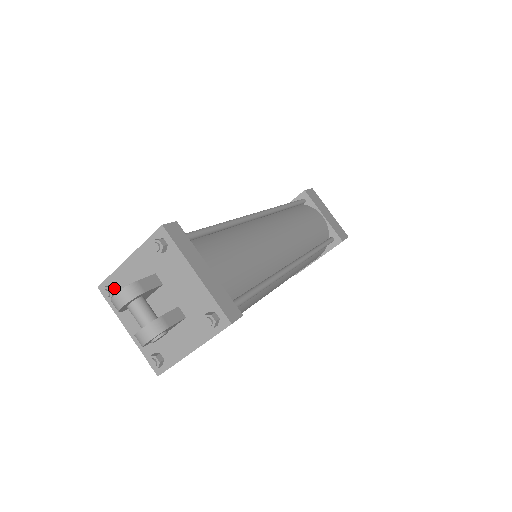
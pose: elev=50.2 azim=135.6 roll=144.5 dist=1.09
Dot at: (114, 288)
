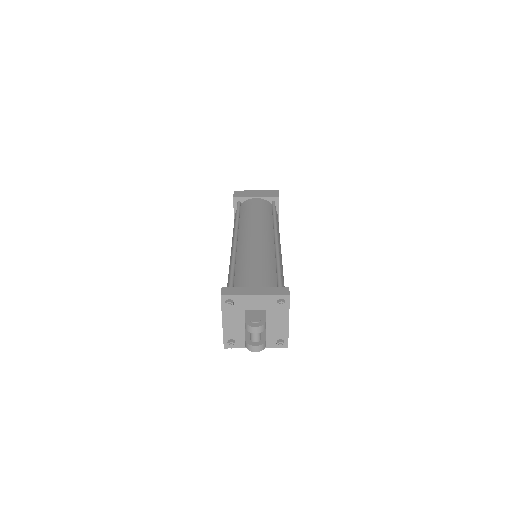
Dot at: (233, 303)
